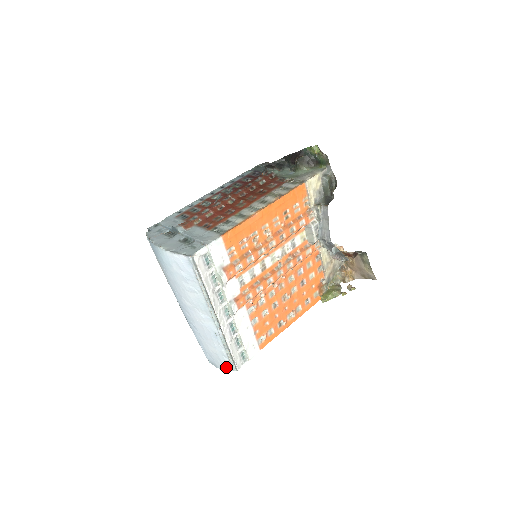
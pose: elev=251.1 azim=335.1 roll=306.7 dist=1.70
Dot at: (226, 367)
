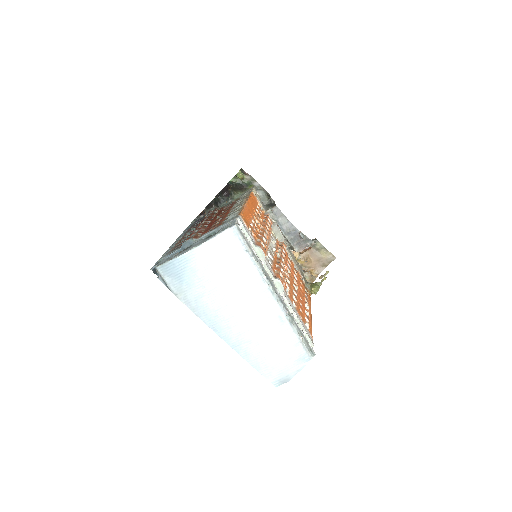
Dot at: (301, 363)
